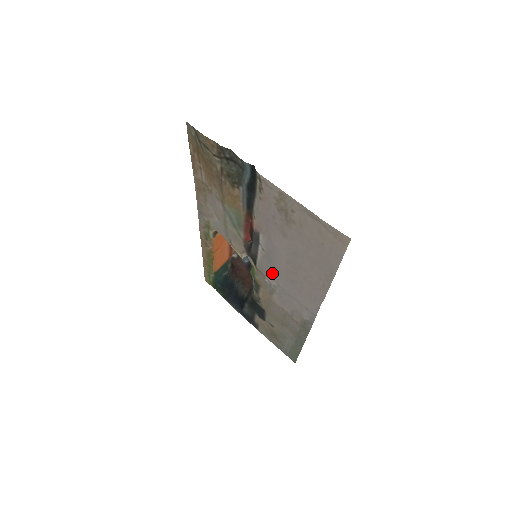
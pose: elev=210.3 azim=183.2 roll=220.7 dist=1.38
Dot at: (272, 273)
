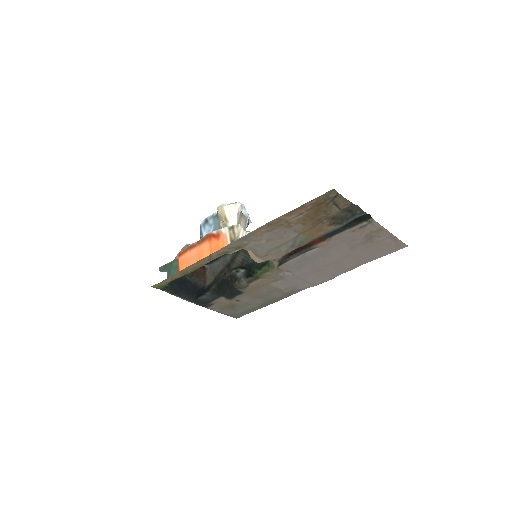
Dot at: (296, 269)
